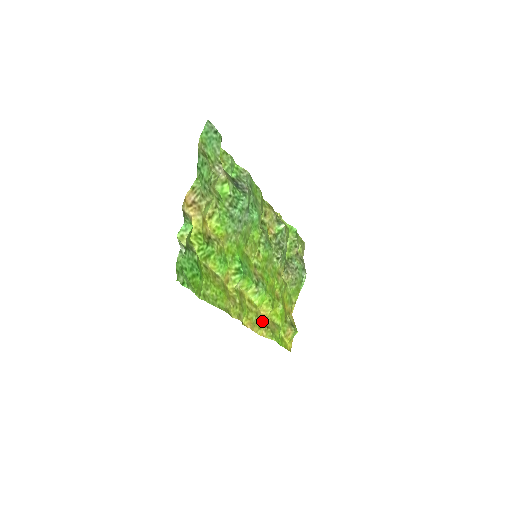
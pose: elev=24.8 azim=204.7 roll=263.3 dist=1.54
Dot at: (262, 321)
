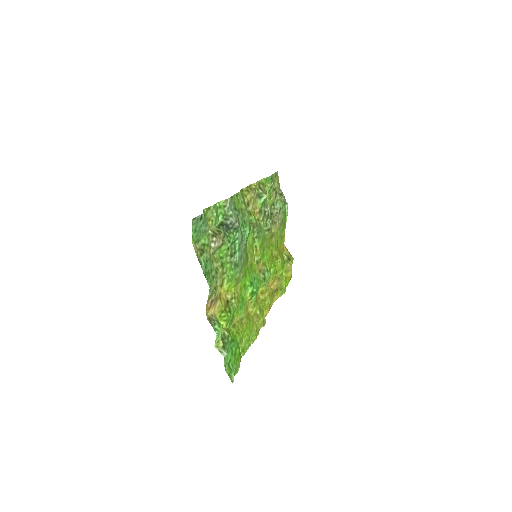
Dot at: (272, 289)
